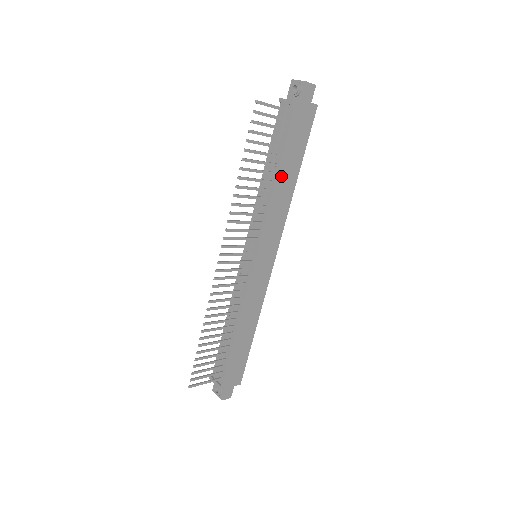
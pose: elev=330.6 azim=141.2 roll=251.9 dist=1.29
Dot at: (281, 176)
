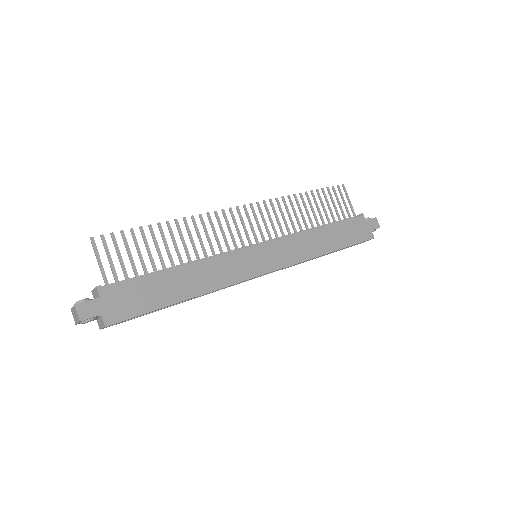
Dot at: (323, 232)
